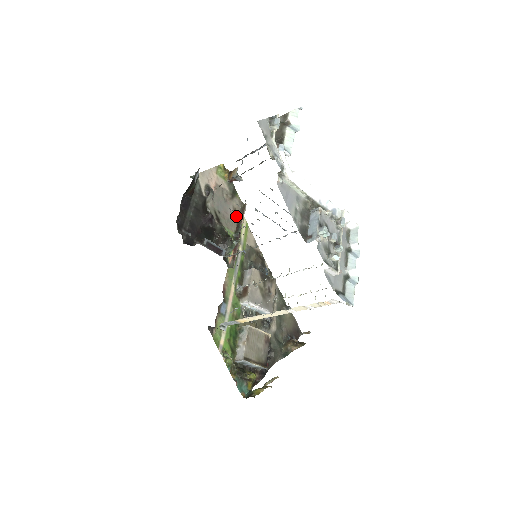
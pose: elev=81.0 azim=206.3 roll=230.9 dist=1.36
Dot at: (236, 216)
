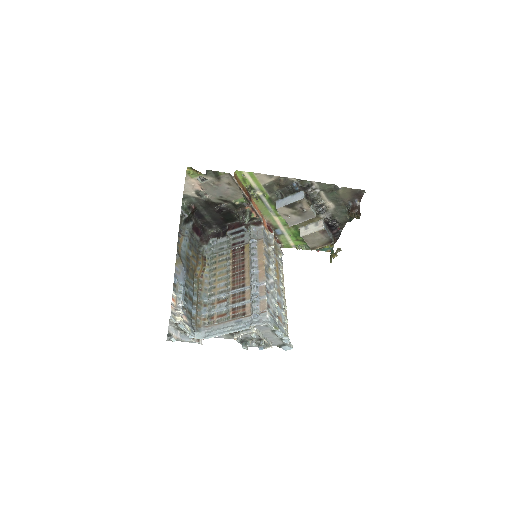
Dot at: (234, 186)
